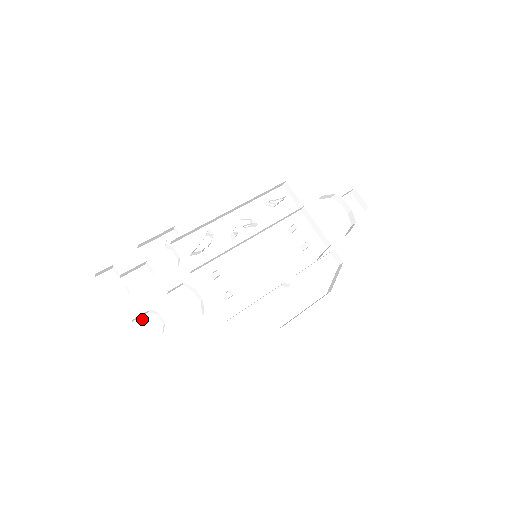
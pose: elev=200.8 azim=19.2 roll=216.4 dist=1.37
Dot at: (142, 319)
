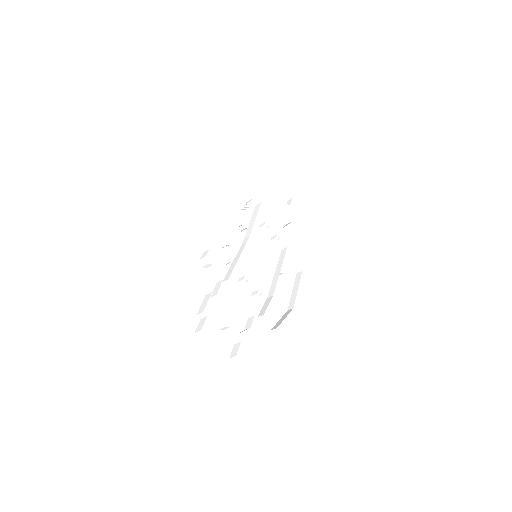
Dot at: (218, 338)
